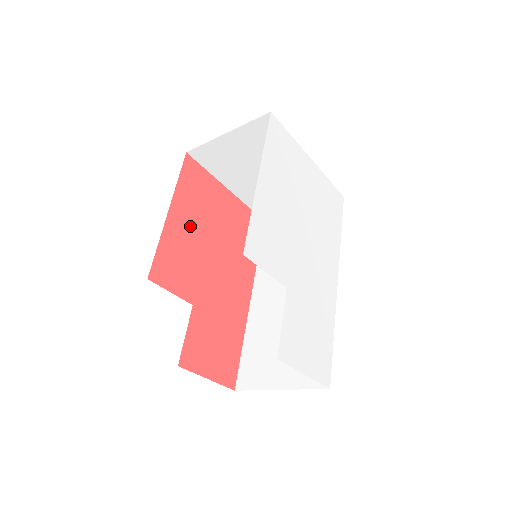
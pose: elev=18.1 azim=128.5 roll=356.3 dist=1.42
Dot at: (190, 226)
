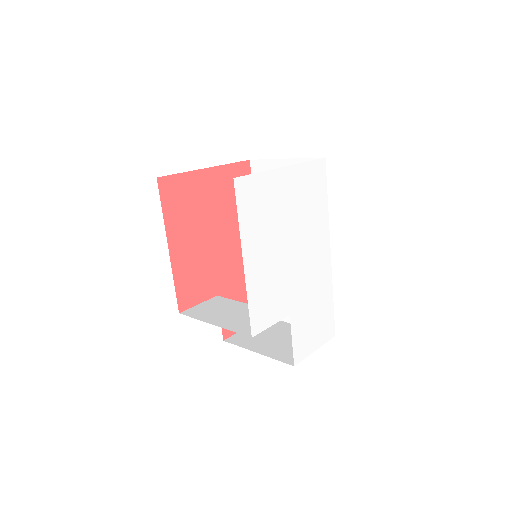
Dot at: (190, 241)
